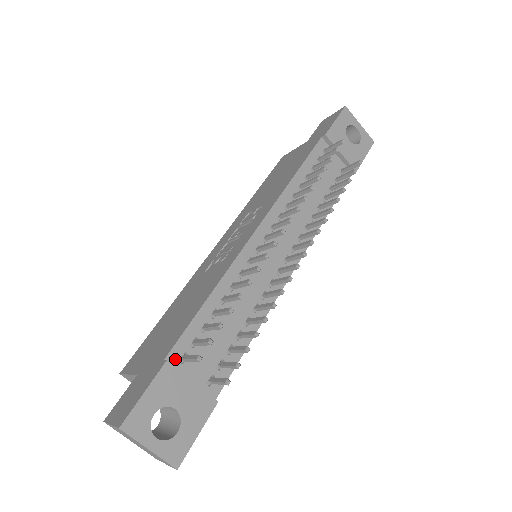
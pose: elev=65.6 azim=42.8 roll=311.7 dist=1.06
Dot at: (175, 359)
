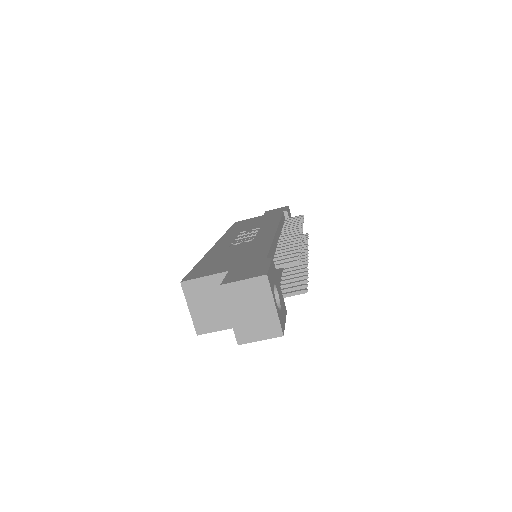
Dot at: occluded
